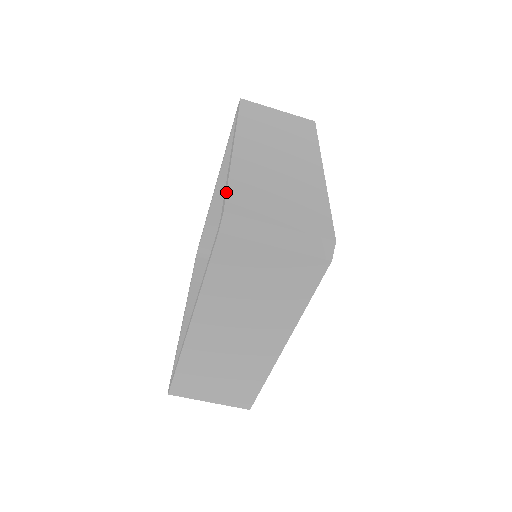
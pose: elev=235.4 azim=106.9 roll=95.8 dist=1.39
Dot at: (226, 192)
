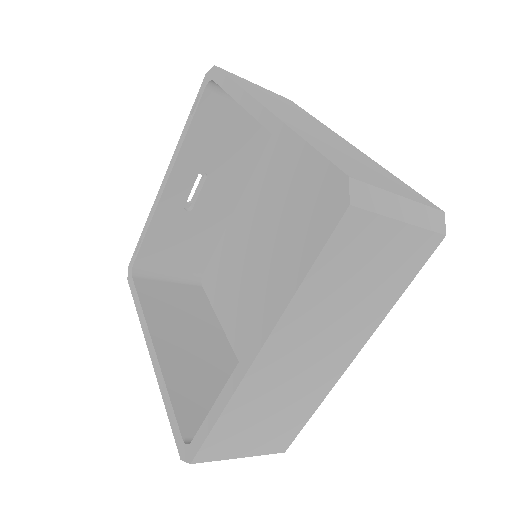
Dot at: (204, 442)
